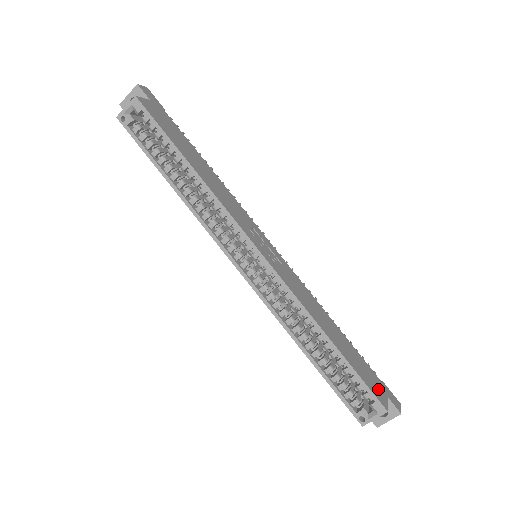
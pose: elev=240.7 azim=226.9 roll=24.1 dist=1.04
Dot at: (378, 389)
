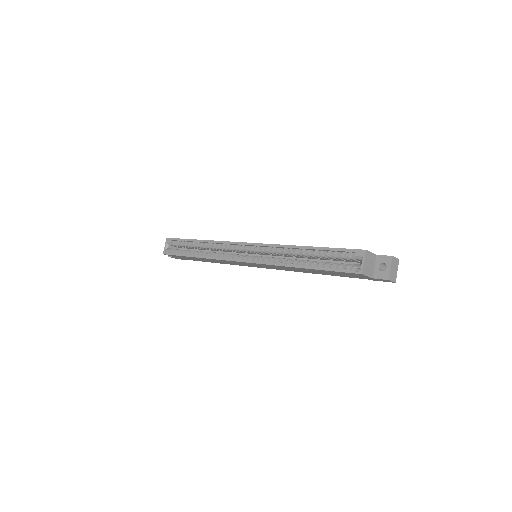
Dot at: occluded
